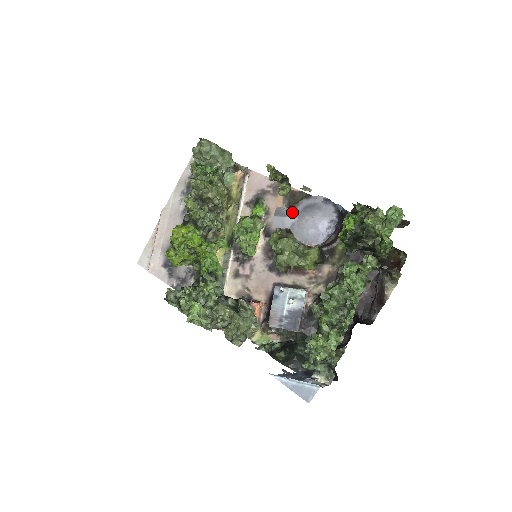
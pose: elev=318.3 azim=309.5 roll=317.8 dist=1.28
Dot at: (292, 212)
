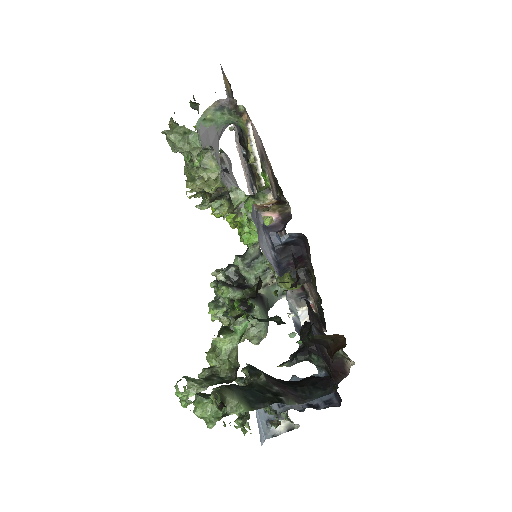
Dot at: occluded
